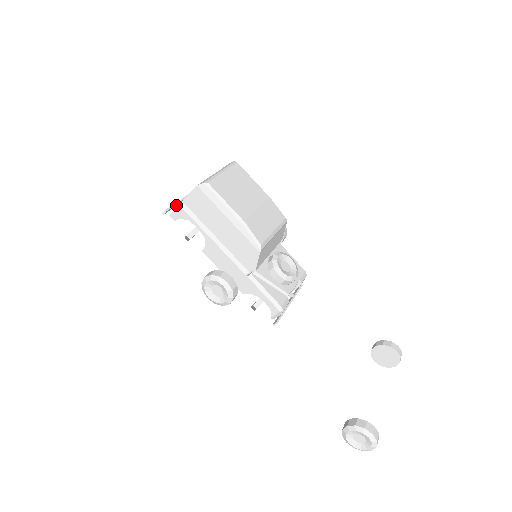
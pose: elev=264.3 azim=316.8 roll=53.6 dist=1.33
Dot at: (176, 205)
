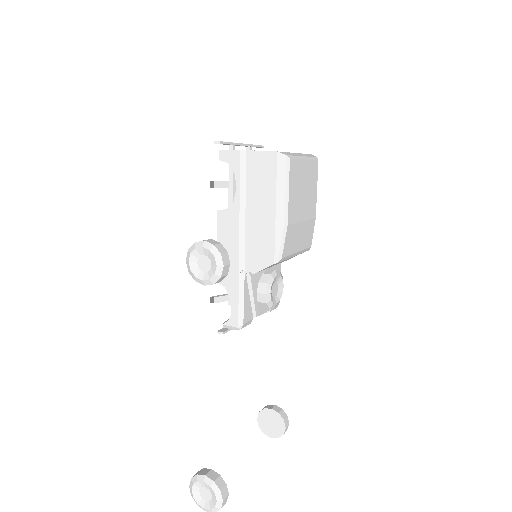
Dot at: occluded
